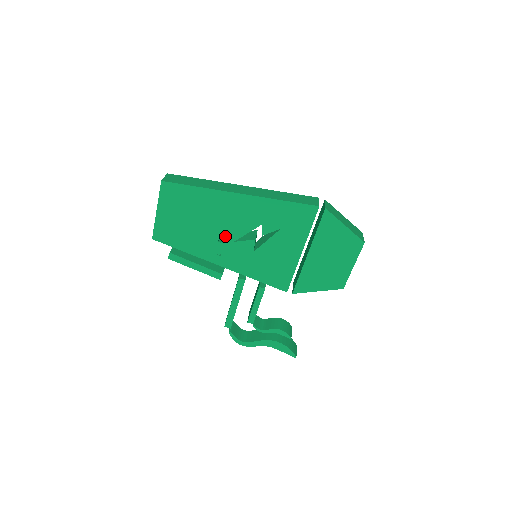
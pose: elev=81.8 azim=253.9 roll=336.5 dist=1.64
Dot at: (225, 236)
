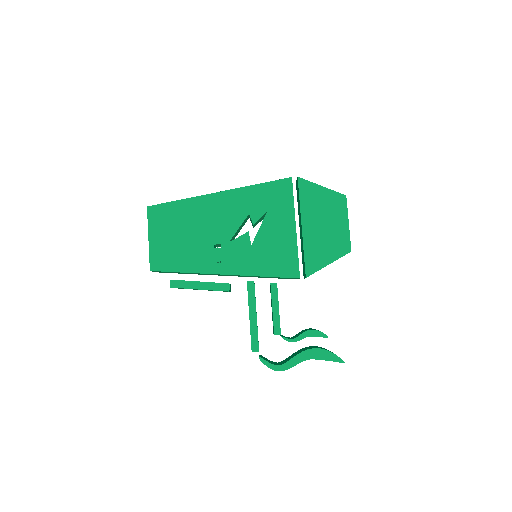
Dot at: (219, 239)
